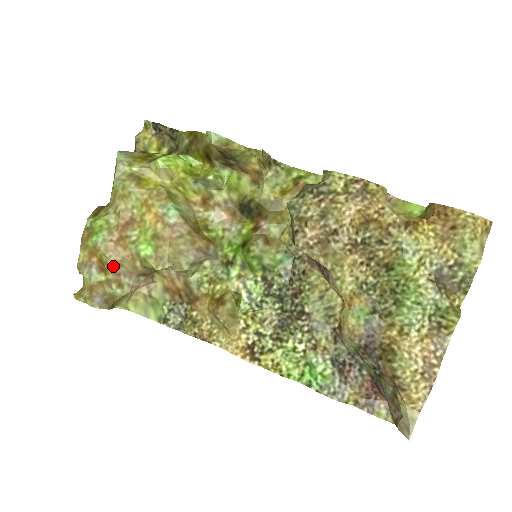
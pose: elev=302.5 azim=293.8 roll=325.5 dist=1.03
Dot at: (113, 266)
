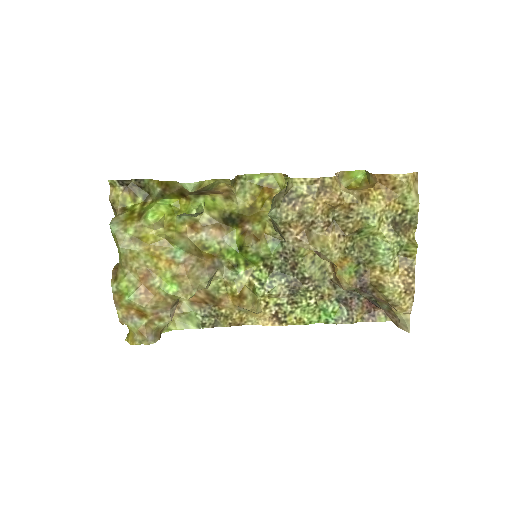
Dot at: (151, 310)
